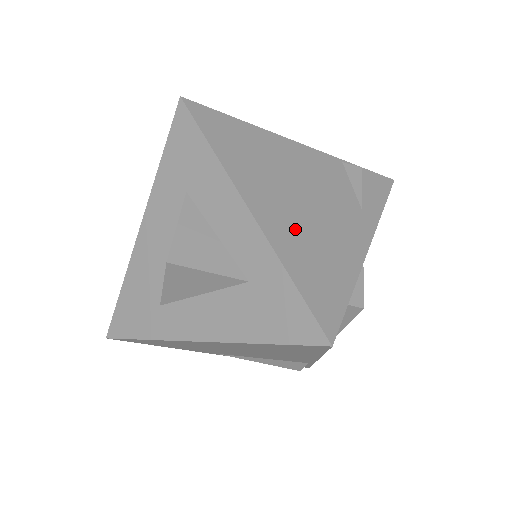
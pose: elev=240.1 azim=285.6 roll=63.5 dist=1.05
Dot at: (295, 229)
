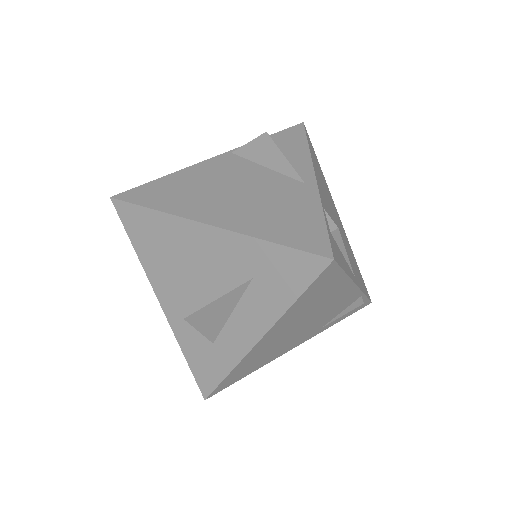
Dot at: (268, 348)
